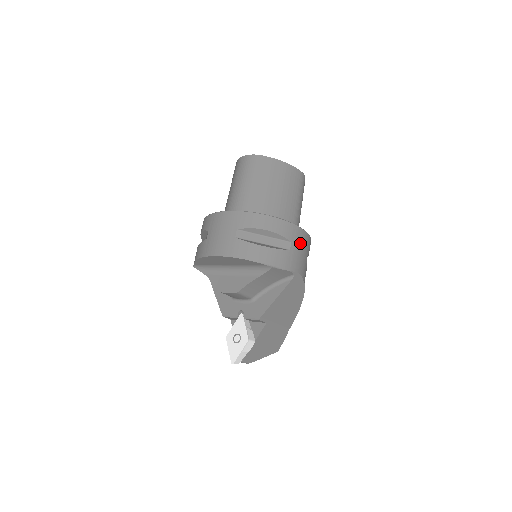
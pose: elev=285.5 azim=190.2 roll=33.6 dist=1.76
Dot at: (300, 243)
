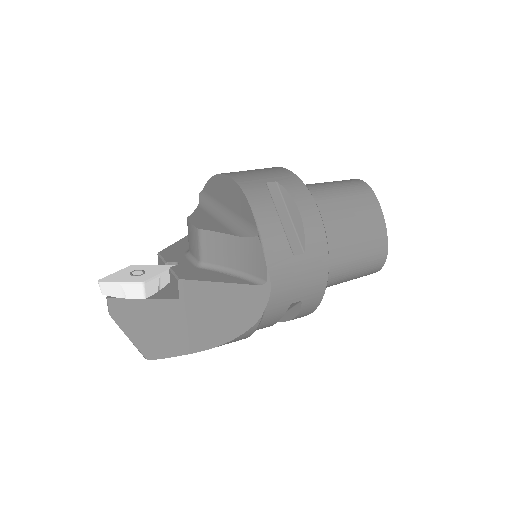
Dot at: (310, 271)
